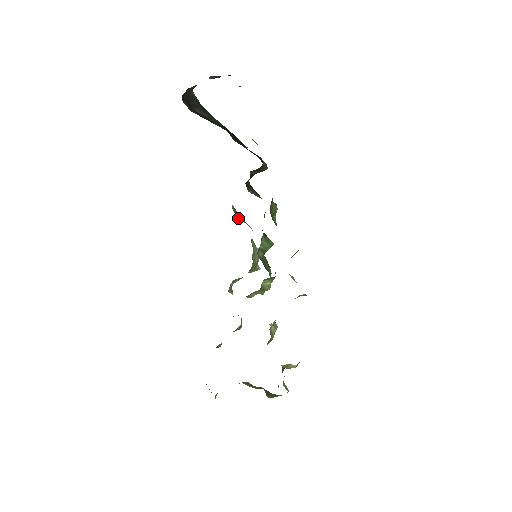
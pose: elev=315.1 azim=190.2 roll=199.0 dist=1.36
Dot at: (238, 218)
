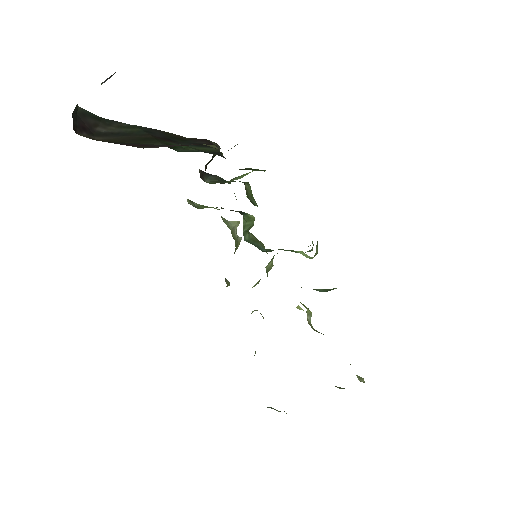
Dot at: (199, 208)
